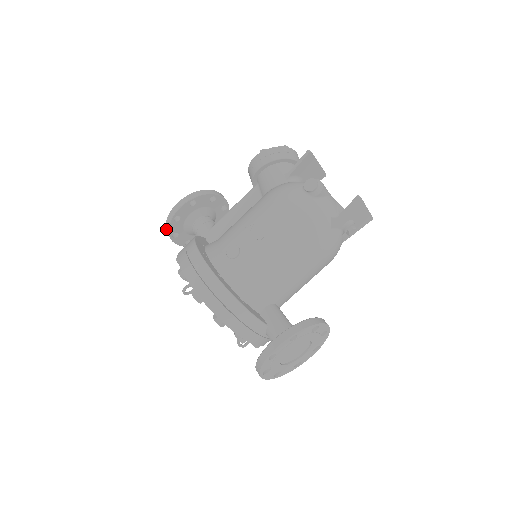
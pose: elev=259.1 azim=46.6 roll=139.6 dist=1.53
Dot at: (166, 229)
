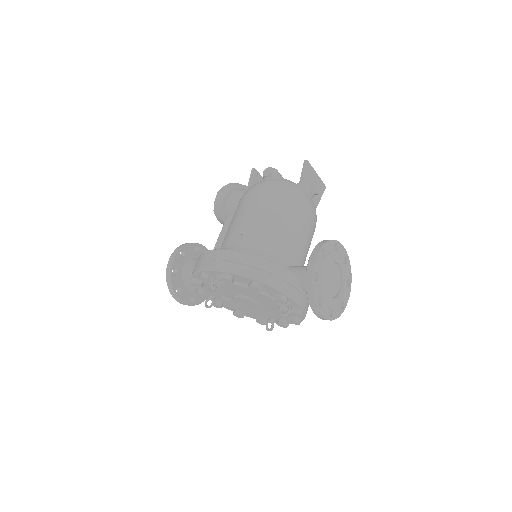
Dot at: (168, 288)
